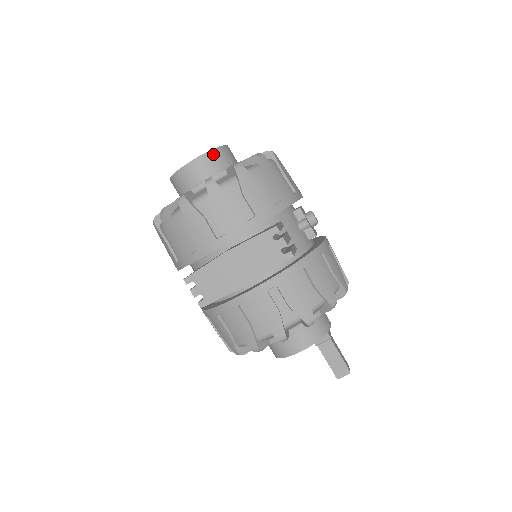
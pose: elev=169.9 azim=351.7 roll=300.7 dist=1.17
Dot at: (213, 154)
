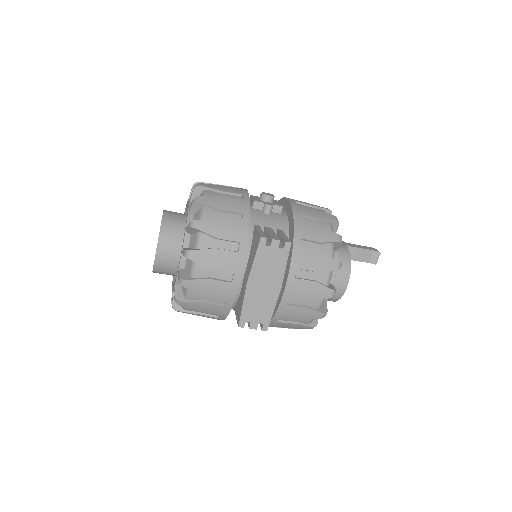
Dot at: (164, 229)
